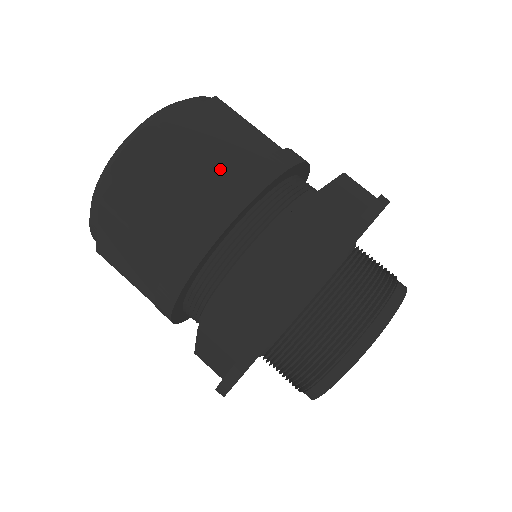
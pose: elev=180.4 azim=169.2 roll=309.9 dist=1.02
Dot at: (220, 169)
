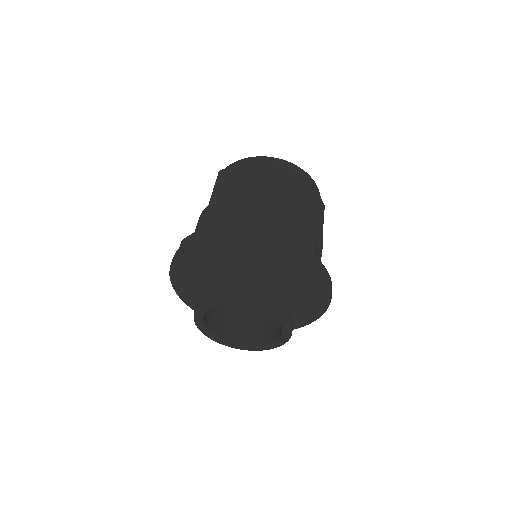
Dot at: (306, 204)
